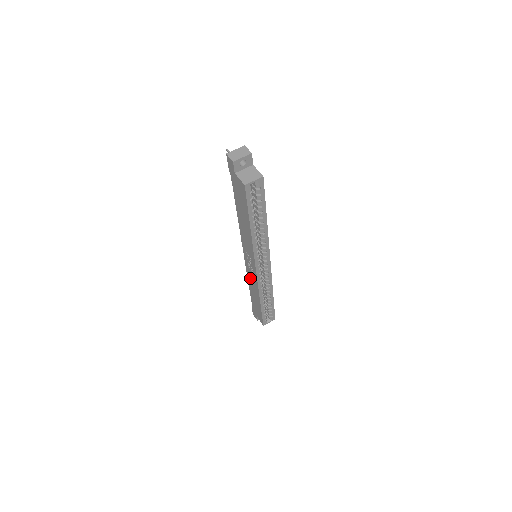
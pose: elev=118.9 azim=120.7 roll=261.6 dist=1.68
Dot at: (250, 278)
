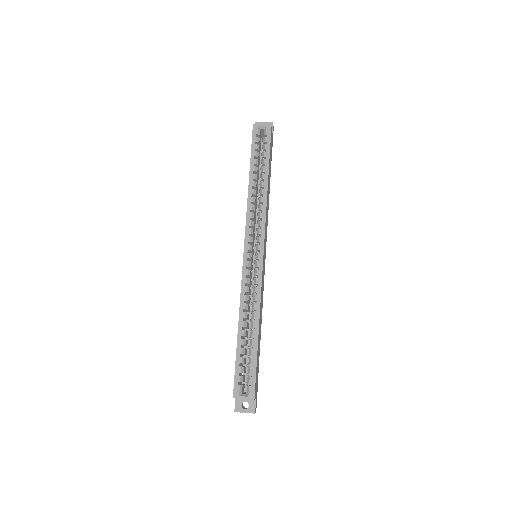
Dot at: occluded
